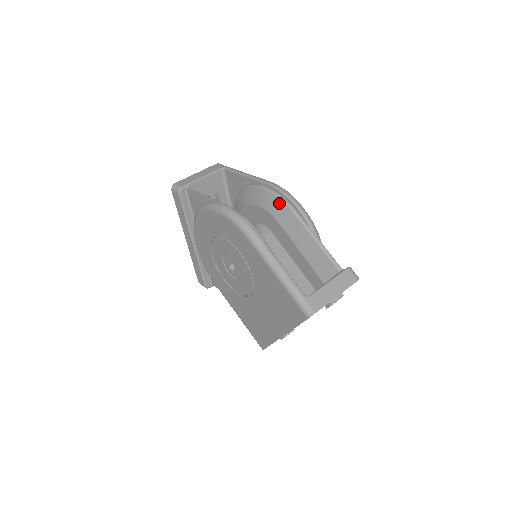
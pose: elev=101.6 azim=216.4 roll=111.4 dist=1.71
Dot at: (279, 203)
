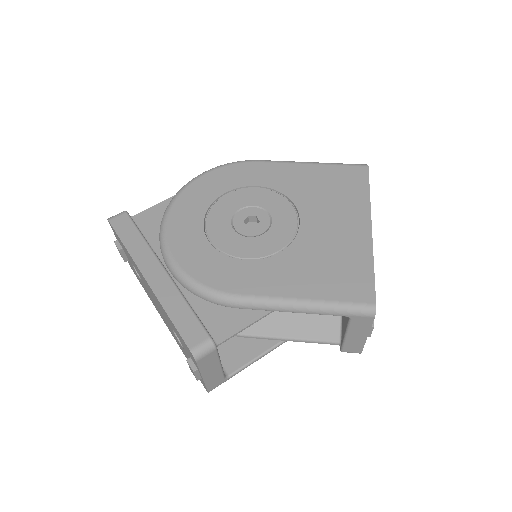
Dot at: occluded
